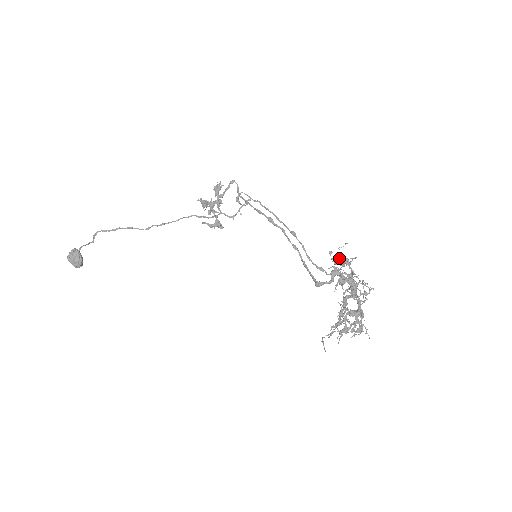
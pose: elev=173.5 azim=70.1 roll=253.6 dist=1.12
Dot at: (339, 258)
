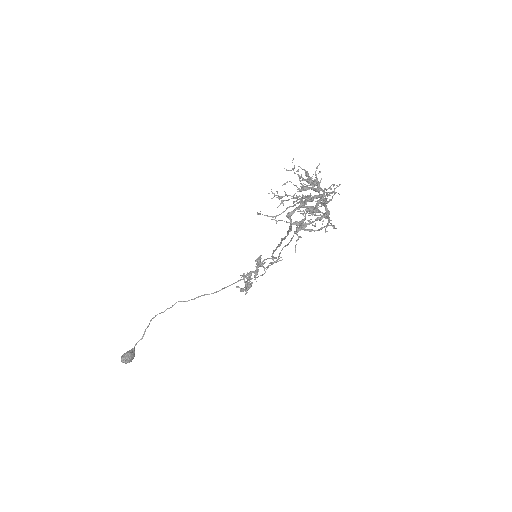
Dot at: occluded
